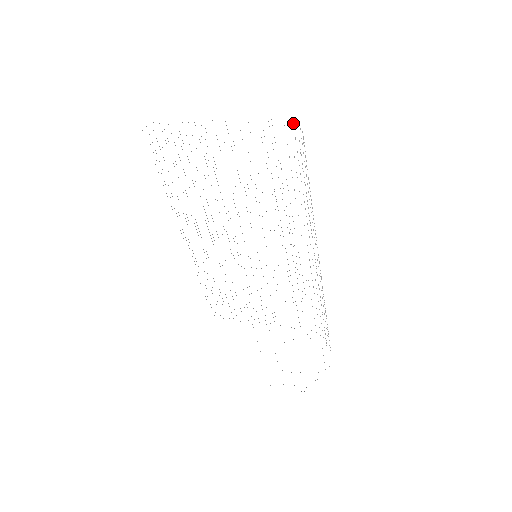
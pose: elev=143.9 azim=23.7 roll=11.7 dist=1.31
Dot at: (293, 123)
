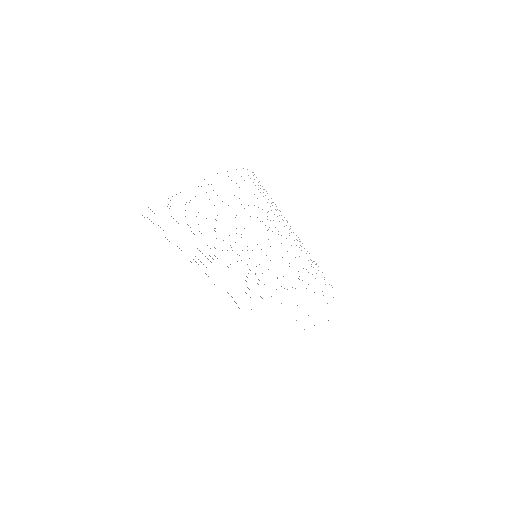
Dot at: occluded
